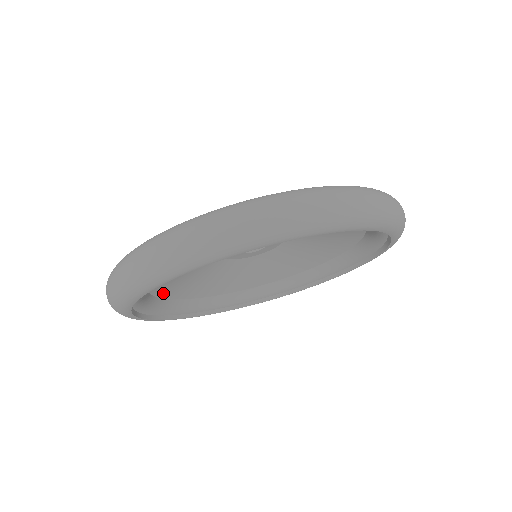
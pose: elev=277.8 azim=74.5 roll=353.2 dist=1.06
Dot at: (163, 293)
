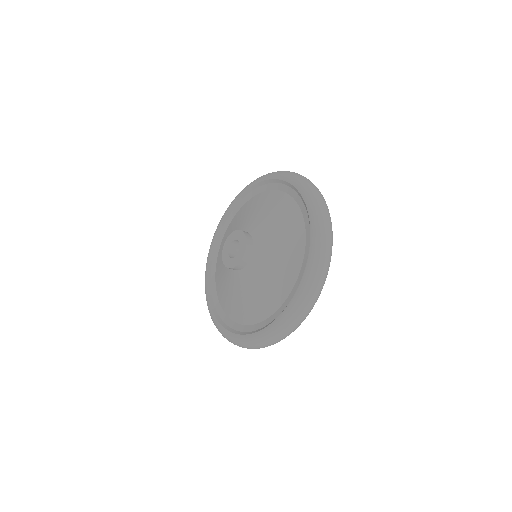
Dot at: occluded
